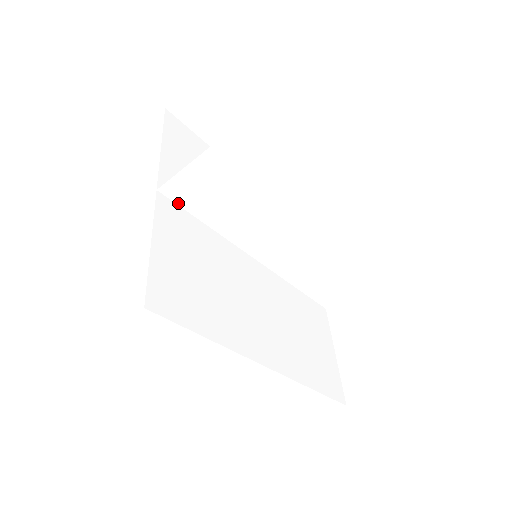
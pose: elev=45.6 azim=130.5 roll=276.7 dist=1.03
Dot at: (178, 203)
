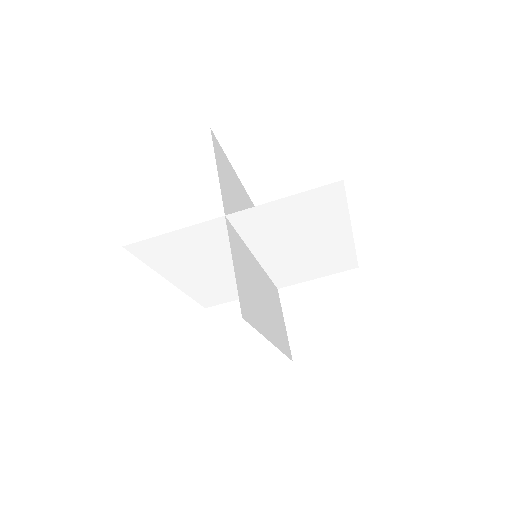
Dot at: (233, 224)
